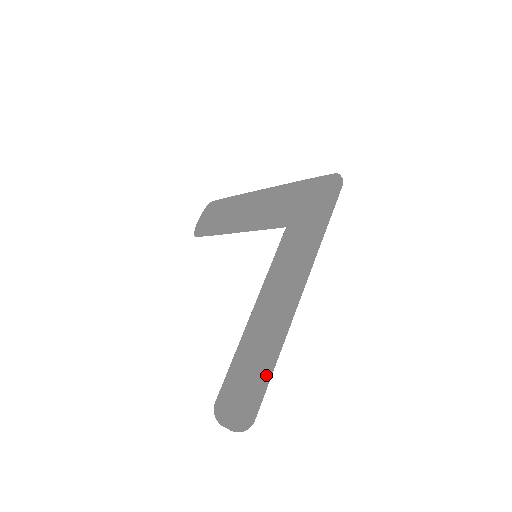
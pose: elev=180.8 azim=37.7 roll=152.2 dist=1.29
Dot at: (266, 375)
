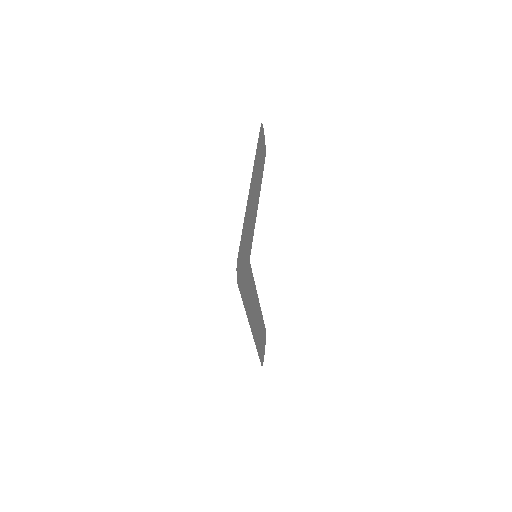
Dot at: (259, 352)
